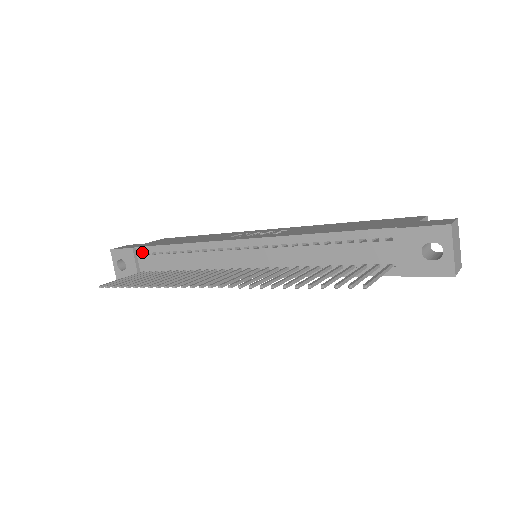
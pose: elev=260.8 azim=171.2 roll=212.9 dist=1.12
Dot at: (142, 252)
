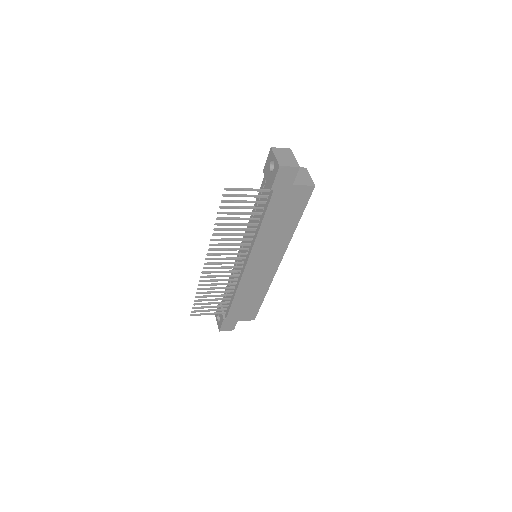
Dot at: (223, 301)
